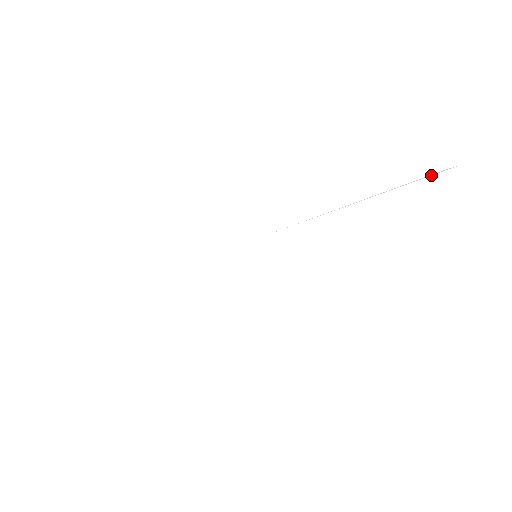
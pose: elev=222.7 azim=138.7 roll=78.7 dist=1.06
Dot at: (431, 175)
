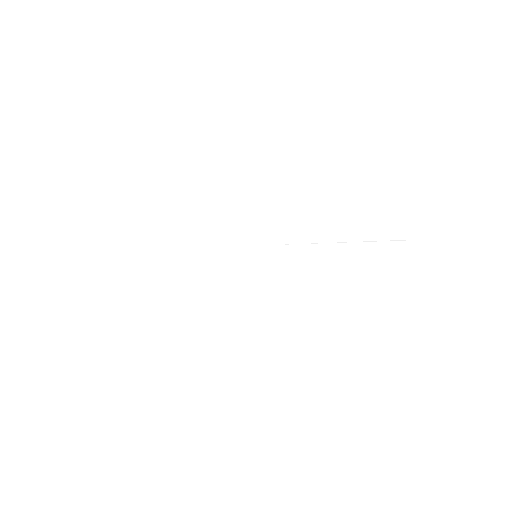
Dot at: (394, 240)
